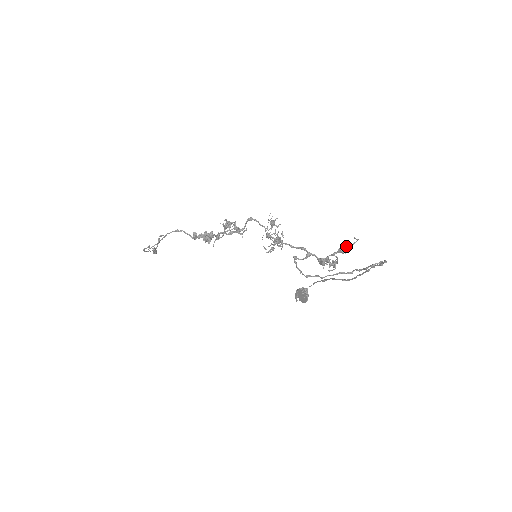
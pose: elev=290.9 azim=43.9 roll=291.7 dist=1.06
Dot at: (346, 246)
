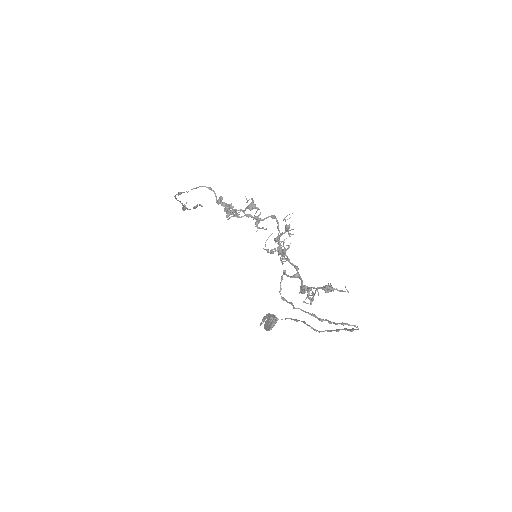
Dot at: occluded
